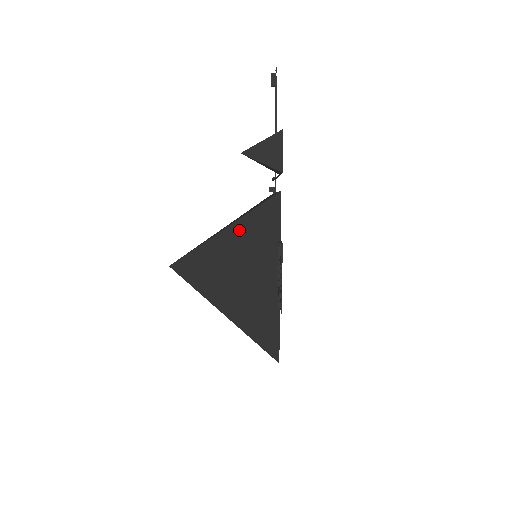
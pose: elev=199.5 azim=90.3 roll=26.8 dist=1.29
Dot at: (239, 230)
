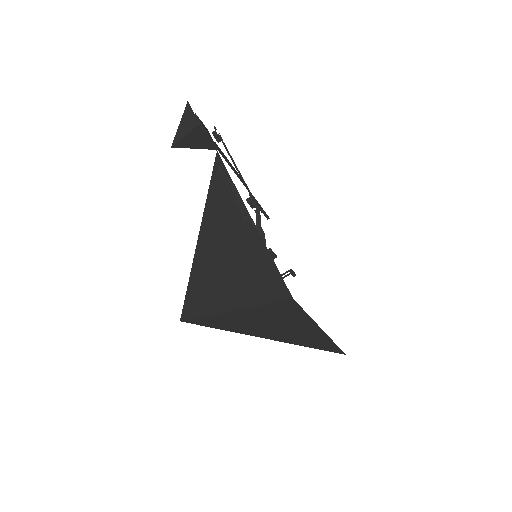
Dot at: (207, 218)
